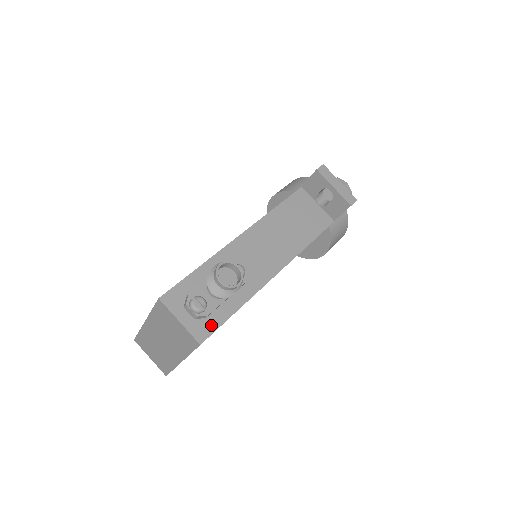
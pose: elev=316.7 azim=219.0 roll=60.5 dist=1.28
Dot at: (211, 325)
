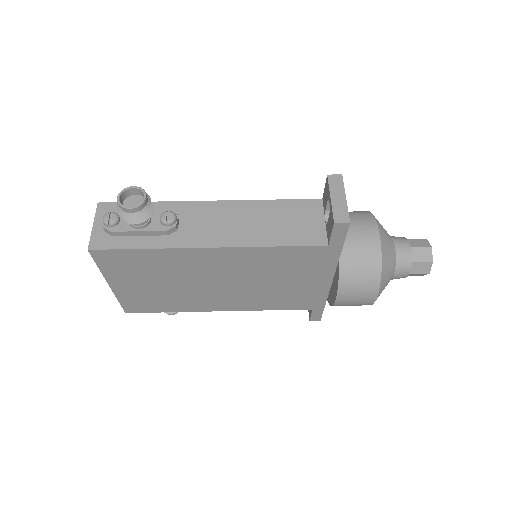
Dot at: (111, 243)
